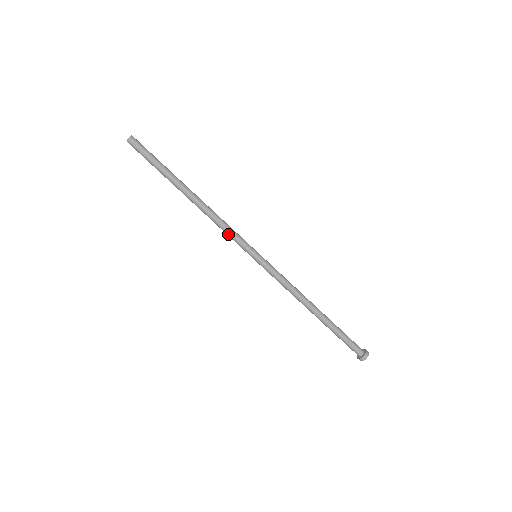
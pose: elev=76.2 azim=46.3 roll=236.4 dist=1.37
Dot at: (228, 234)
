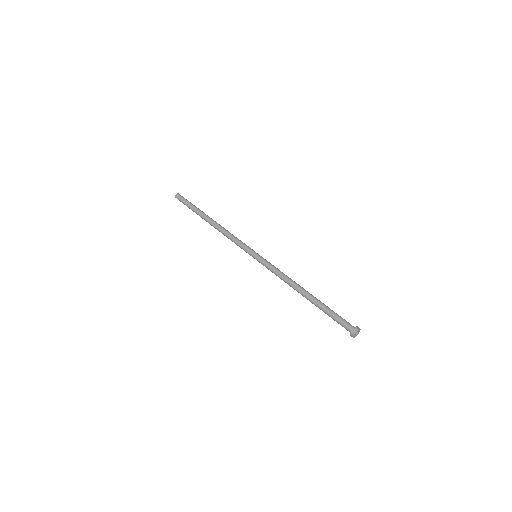
Dot at: (236, 240)
